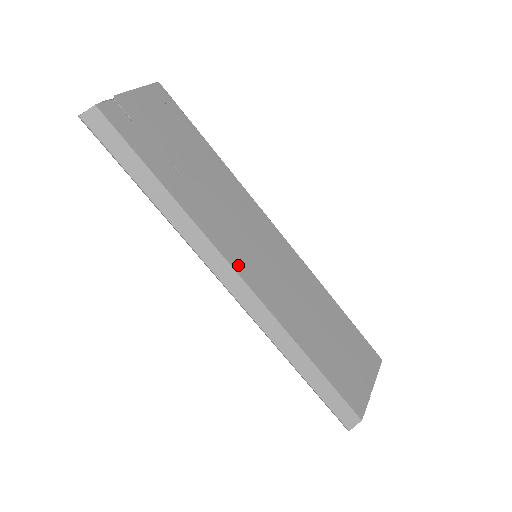
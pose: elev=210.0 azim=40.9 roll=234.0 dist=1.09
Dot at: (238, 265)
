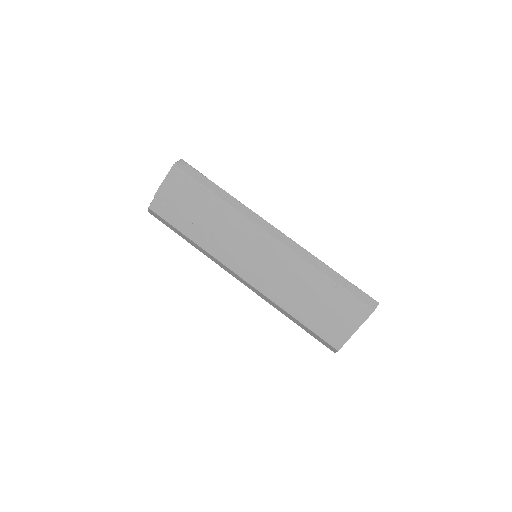
Dot at: (238, 270)
